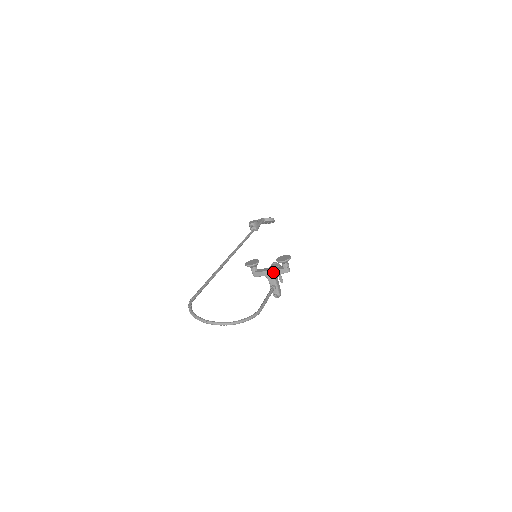
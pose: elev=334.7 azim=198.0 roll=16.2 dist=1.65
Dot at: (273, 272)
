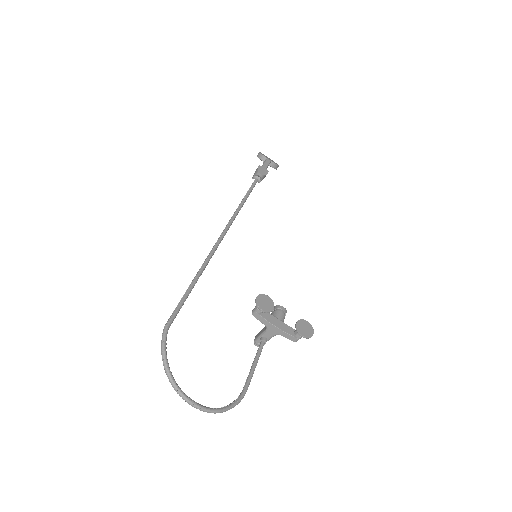
Dot at: (280, 331)
